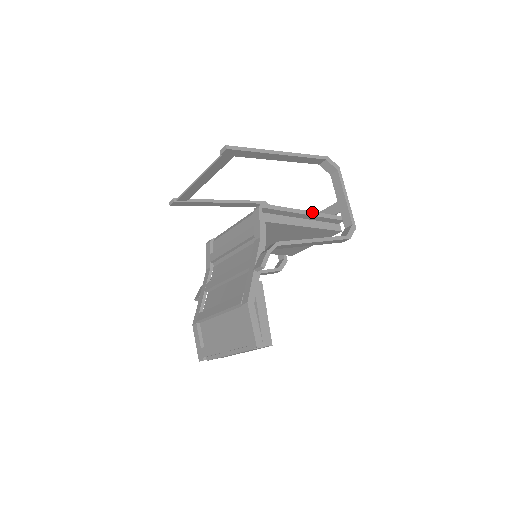
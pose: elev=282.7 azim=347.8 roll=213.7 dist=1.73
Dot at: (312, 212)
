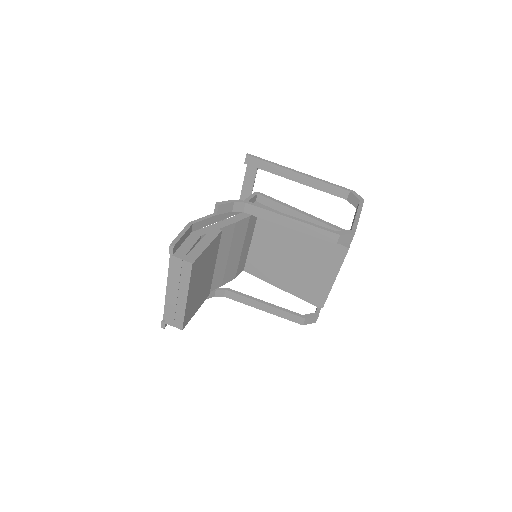
Dot at: (312, 216)
